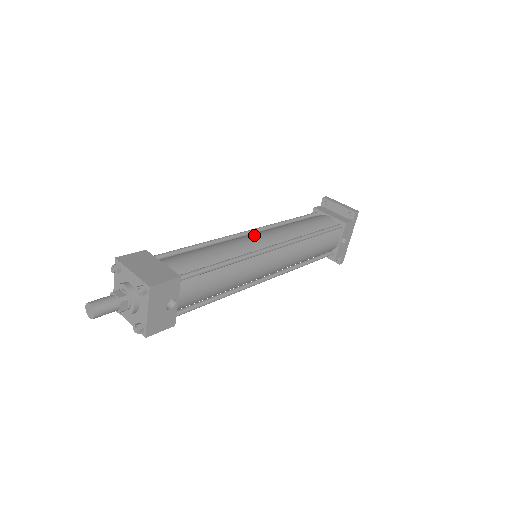
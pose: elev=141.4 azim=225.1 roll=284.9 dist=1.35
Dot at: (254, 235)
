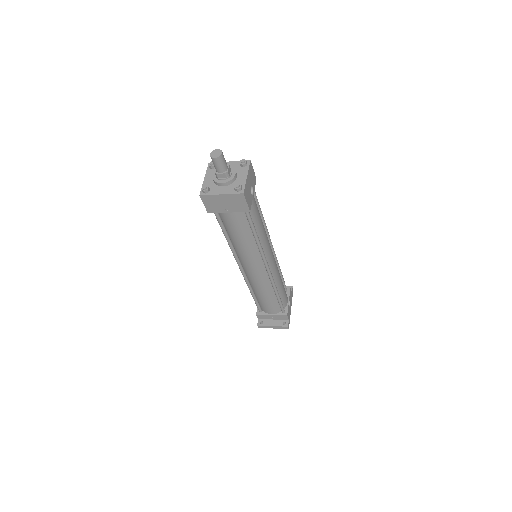
Dot at: occluded
